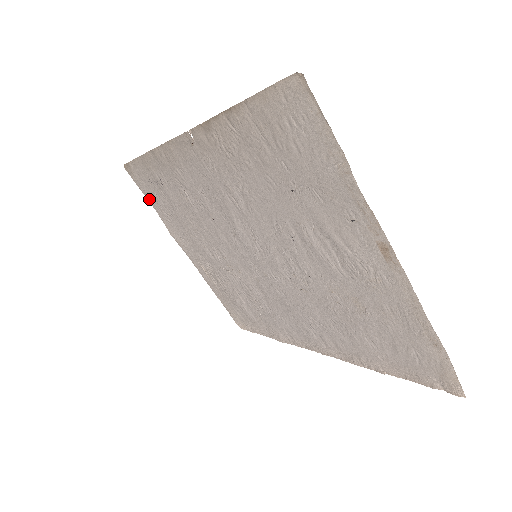
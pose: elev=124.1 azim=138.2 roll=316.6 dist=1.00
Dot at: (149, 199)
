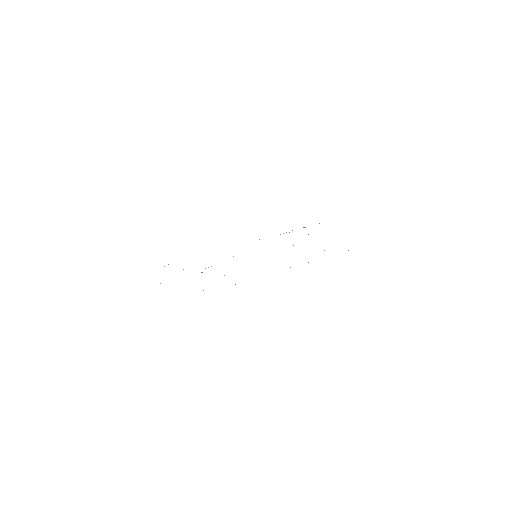
Dot at: occluded
